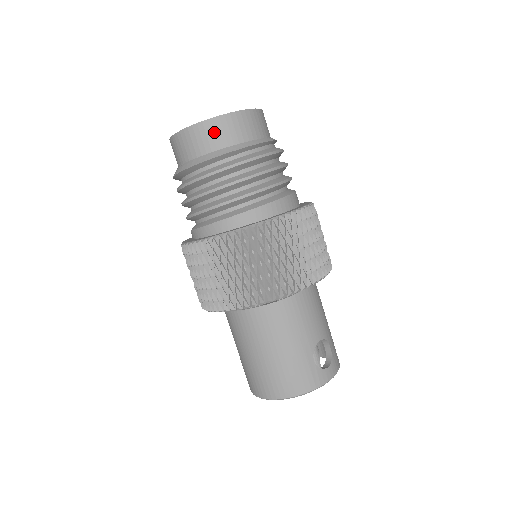
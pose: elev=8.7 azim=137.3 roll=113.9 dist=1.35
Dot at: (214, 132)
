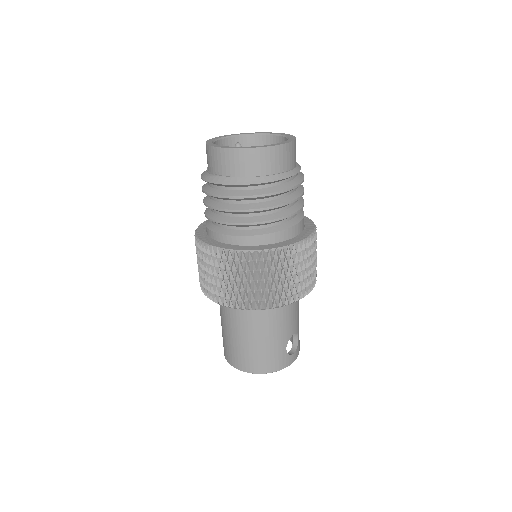
Dot at: (257, 160)
